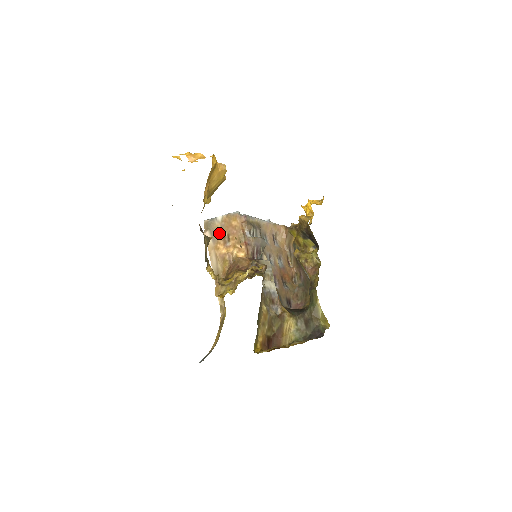
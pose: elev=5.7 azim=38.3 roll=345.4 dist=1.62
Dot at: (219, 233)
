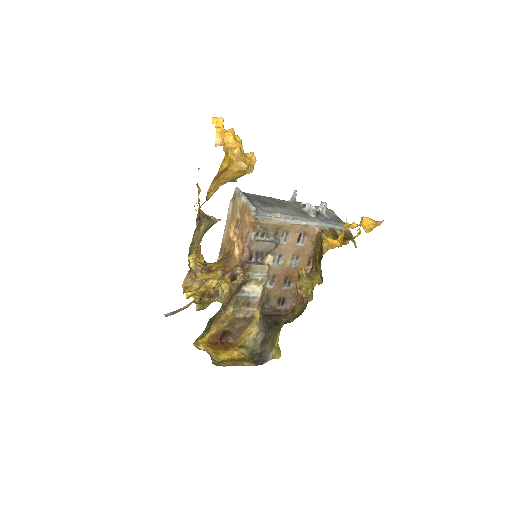
Dot at: (237, 213)
